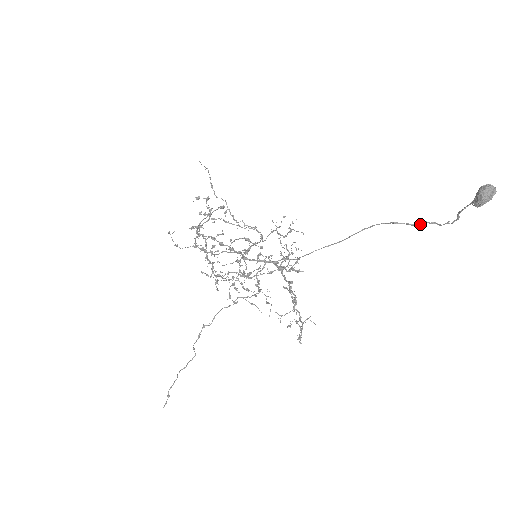
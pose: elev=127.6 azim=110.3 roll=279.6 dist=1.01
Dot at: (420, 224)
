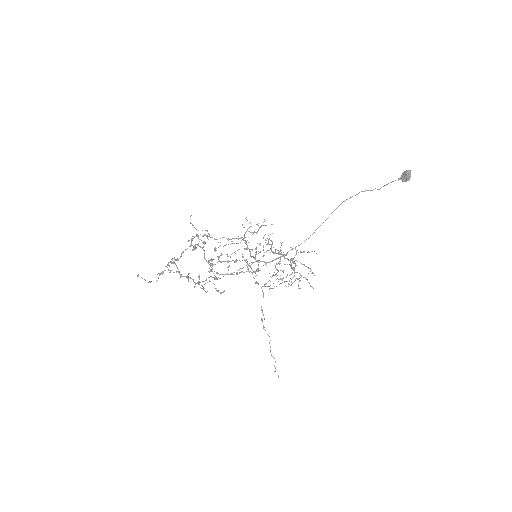
Dot at: occluded
